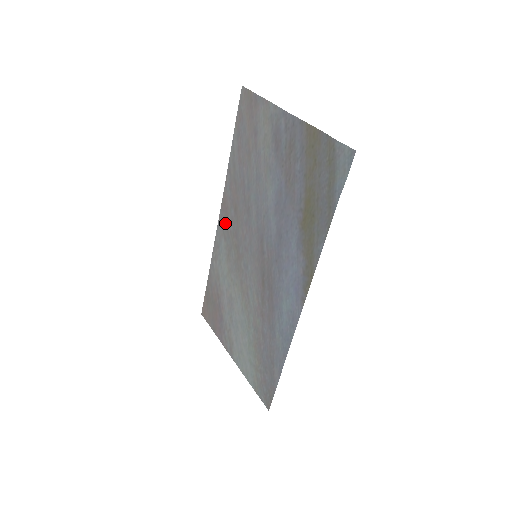
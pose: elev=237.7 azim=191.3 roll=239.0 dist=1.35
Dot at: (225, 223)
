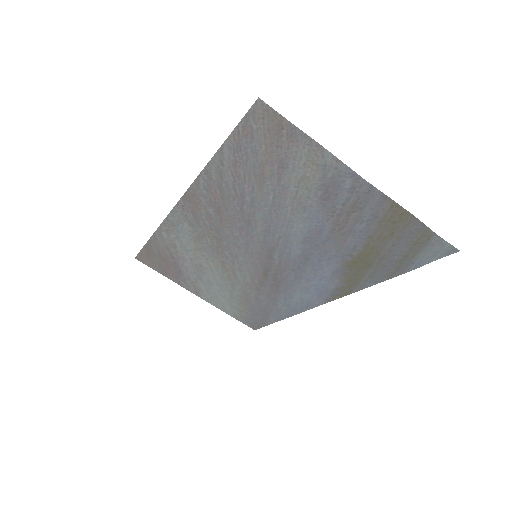
Dot at: (192, 214)
